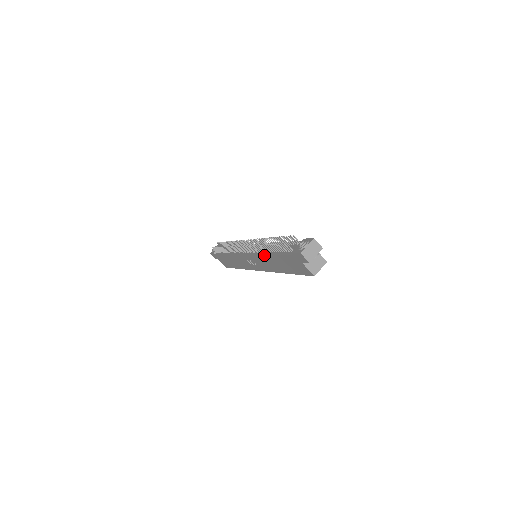
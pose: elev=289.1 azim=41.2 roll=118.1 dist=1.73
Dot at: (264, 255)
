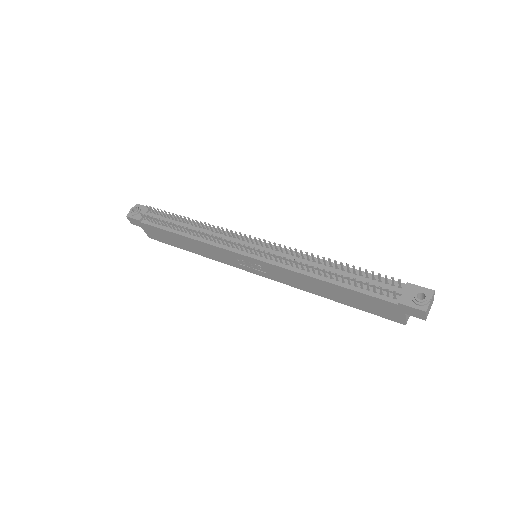
Dot at: (311, 277)
